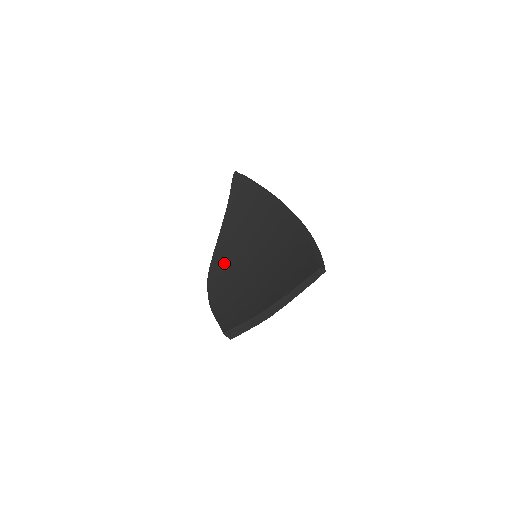
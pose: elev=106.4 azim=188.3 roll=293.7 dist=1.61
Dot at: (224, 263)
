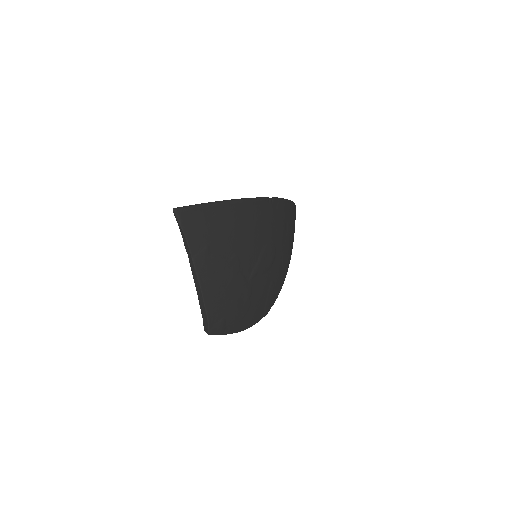
Dot at: occluded
